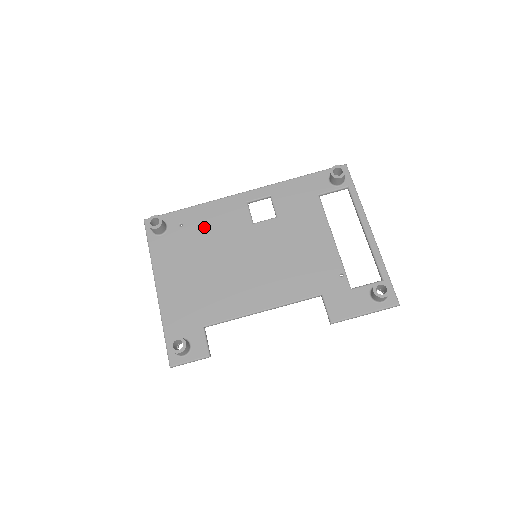
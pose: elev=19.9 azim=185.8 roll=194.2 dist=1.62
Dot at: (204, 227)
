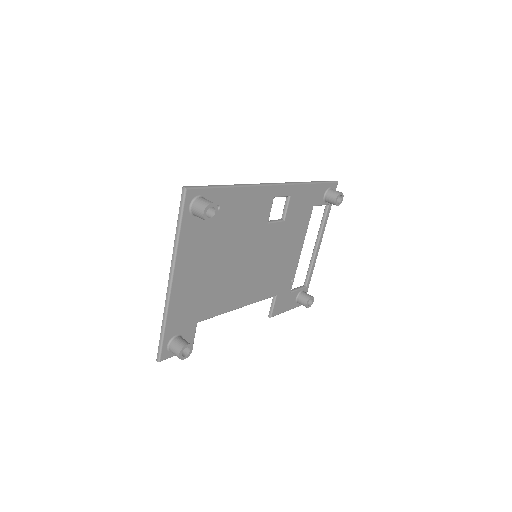
Dot at: (235, 217)
